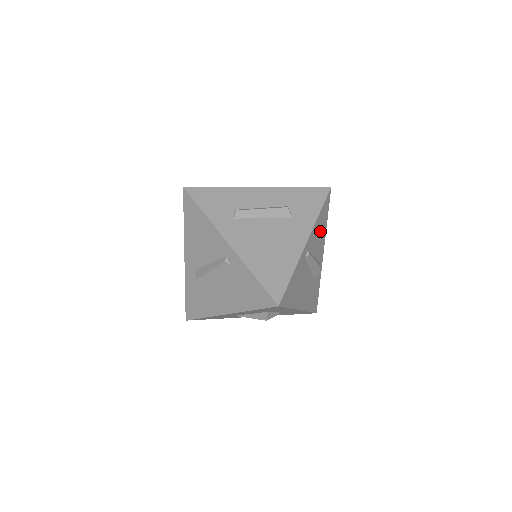
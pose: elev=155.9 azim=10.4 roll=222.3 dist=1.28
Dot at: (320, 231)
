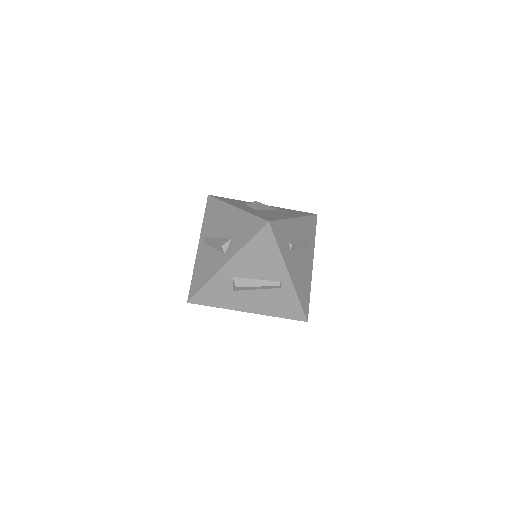
Dot at: occluded
